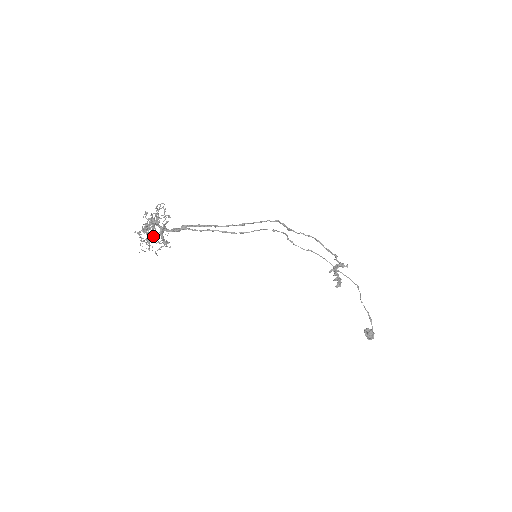
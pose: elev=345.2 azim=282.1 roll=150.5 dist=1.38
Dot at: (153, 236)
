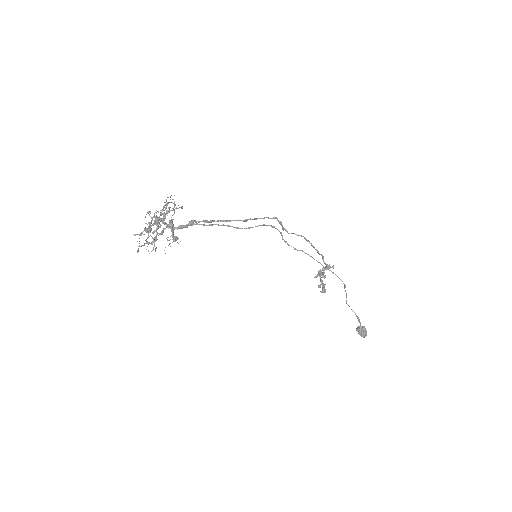
Dot at: (160, 233)
